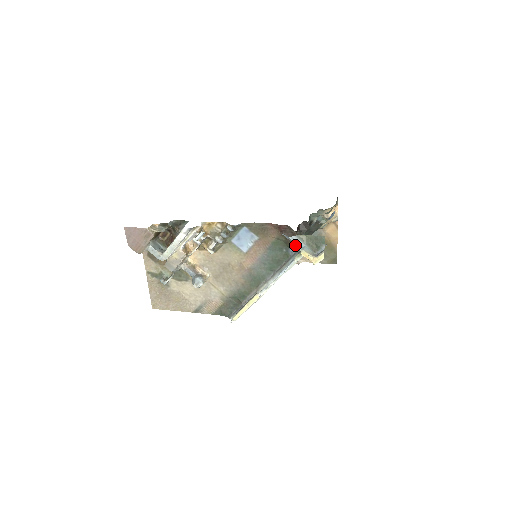
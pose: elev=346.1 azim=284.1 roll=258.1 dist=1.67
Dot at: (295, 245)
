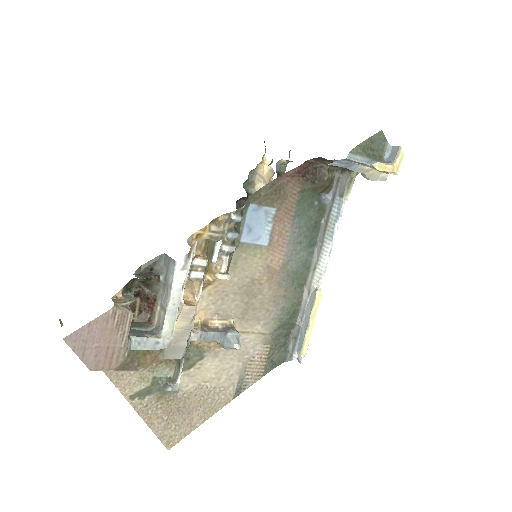
Dot at: (353, 169)
